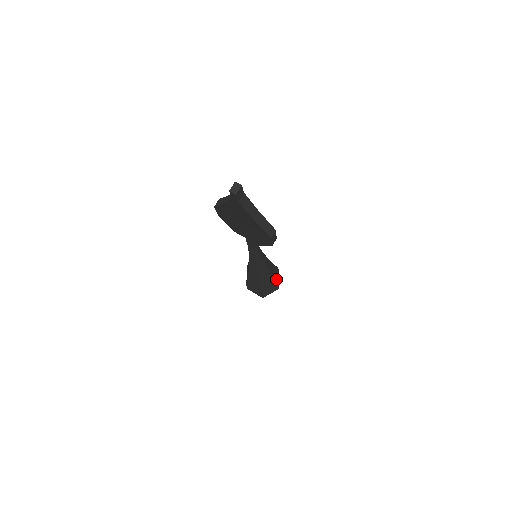
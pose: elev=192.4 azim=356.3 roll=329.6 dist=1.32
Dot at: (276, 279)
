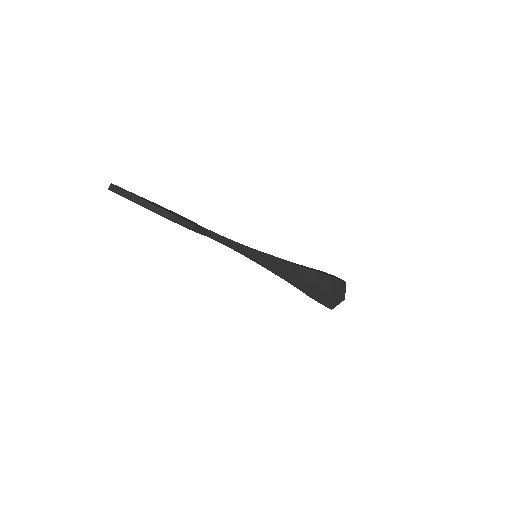
Dot at: (326, 287)
